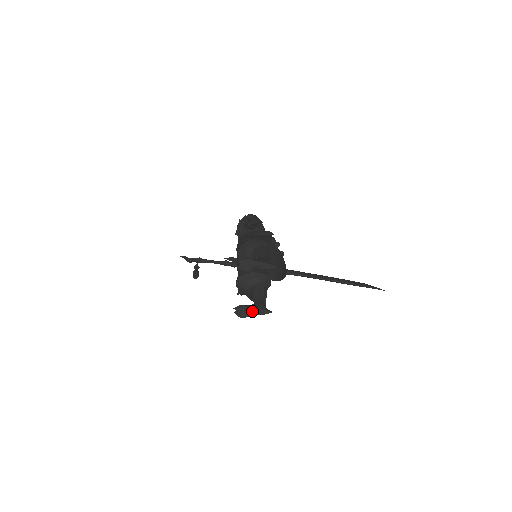
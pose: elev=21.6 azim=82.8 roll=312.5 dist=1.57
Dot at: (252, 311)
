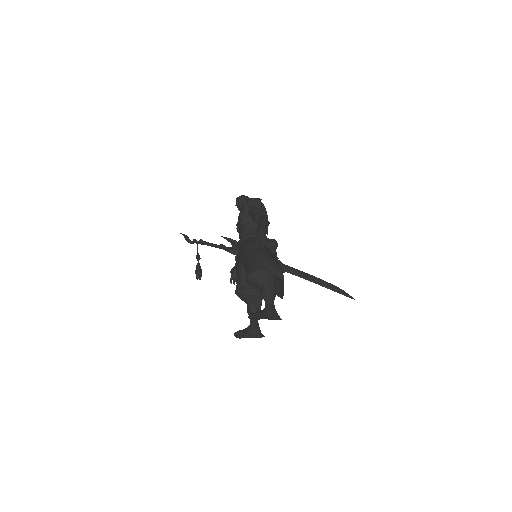
Dot at: (249, 336)
